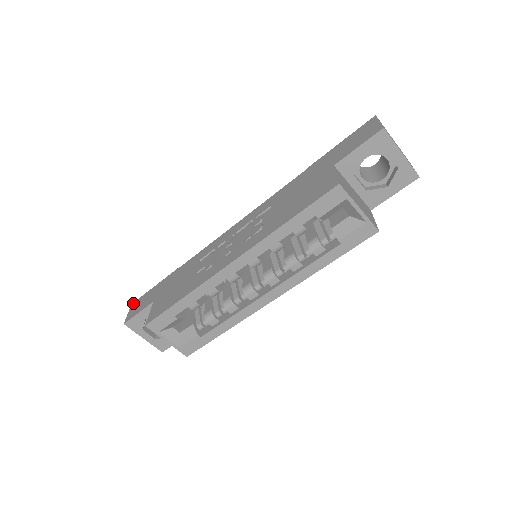
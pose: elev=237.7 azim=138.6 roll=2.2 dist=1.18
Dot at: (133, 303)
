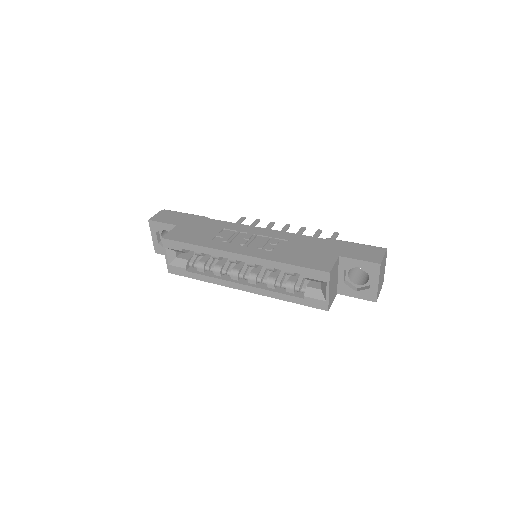
Dot at: (163, 210)
